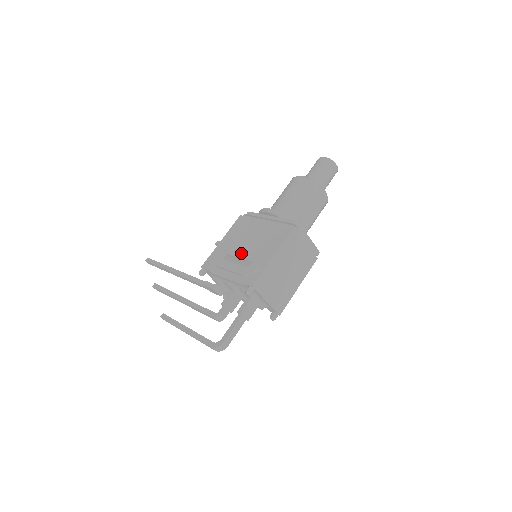
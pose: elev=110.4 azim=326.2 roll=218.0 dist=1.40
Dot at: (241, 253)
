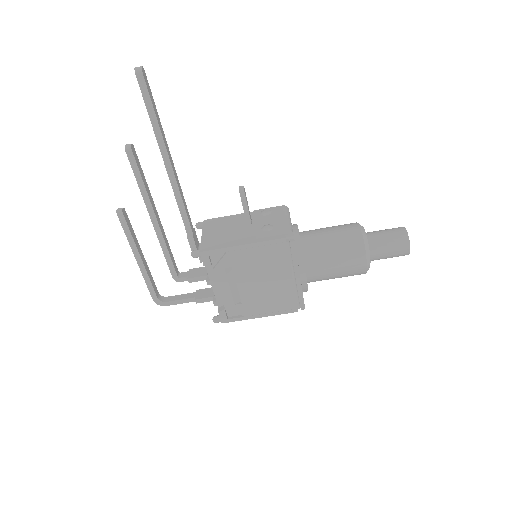
Dot at: (243, 285)
